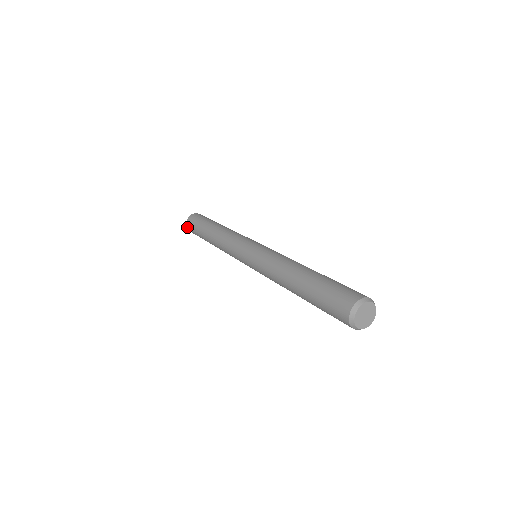
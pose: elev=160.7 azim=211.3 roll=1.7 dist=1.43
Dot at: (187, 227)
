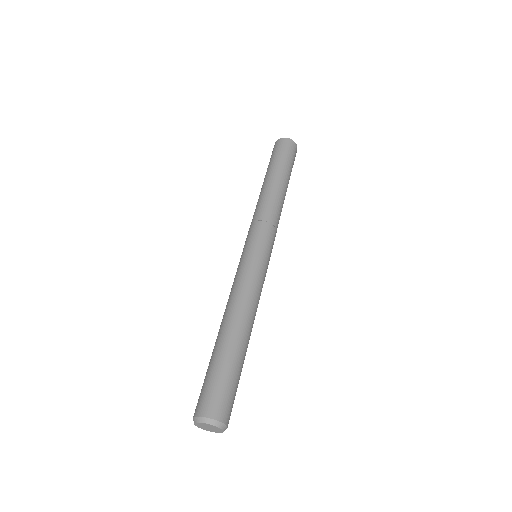
Dot at: (278, 140)
